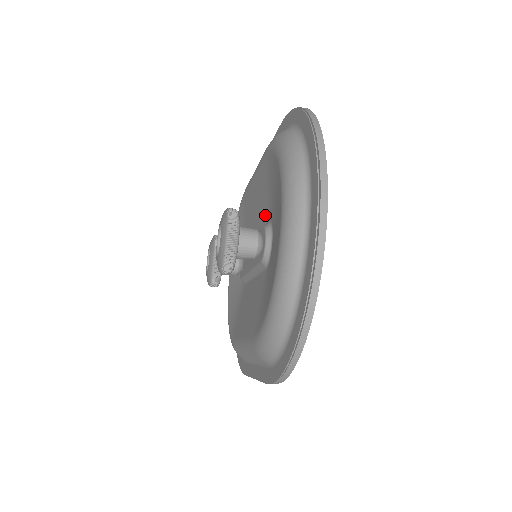
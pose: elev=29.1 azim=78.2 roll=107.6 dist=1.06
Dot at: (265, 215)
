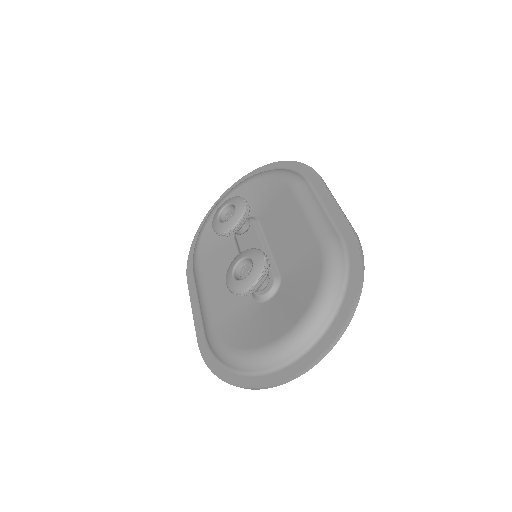
Dot at: (283, 265)
